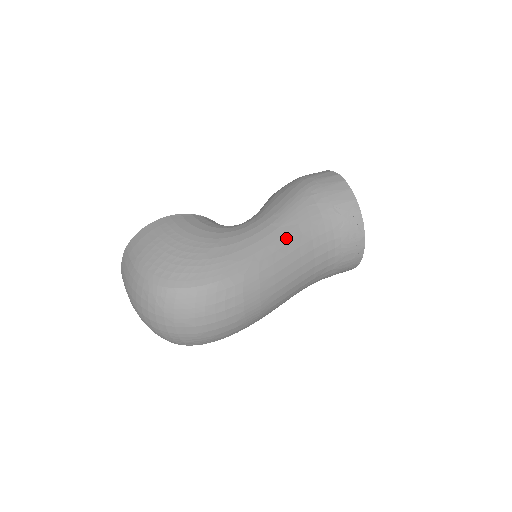
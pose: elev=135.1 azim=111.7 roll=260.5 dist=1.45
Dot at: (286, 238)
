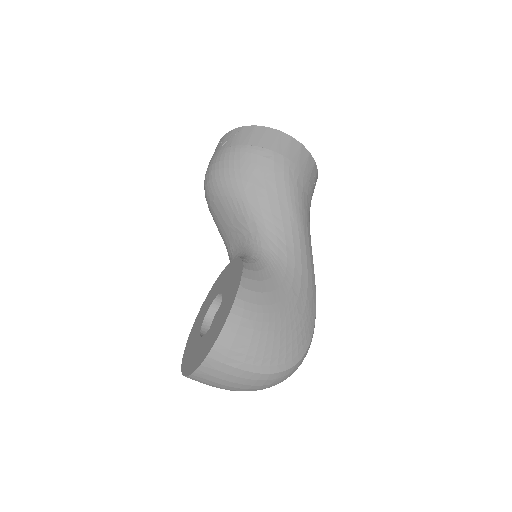
Dot at: (310, 243)
